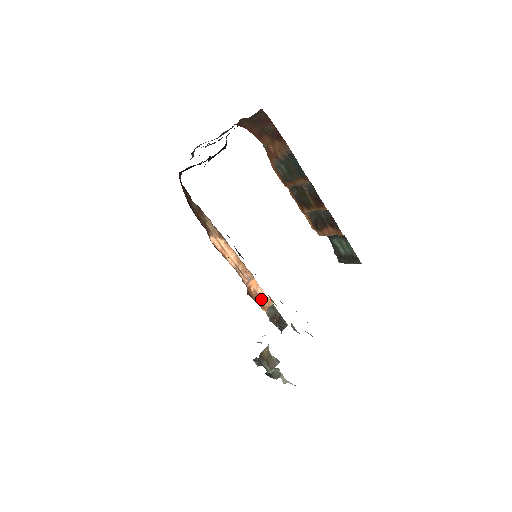
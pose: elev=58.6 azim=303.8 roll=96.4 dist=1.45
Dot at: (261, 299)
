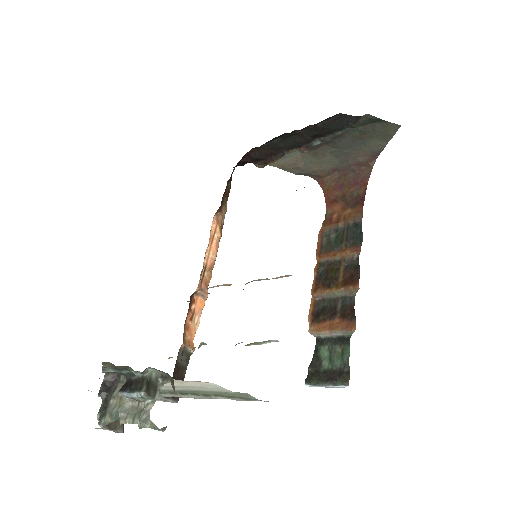
Dot at: (189, 329)
